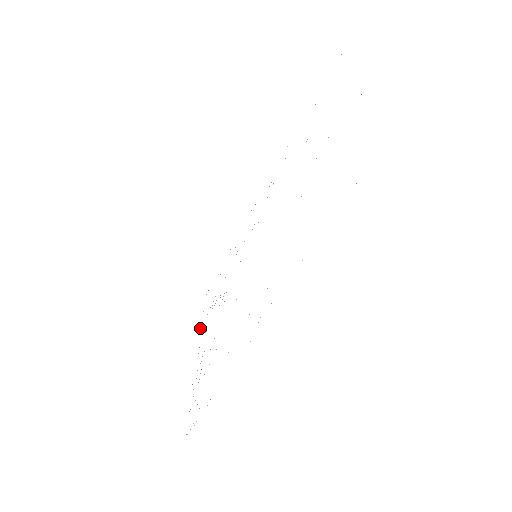
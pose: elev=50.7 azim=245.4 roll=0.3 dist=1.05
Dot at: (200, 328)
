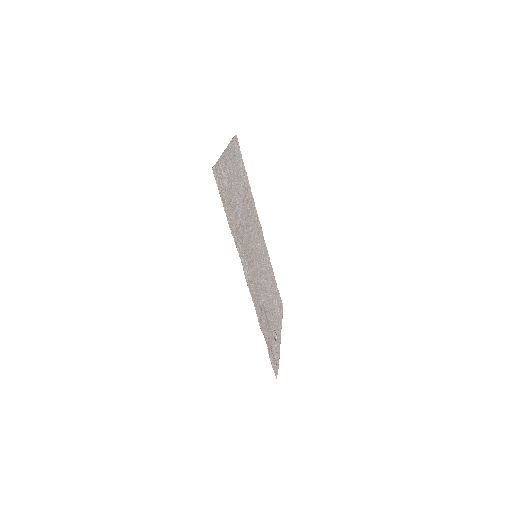
Dot at: (281, 323)
